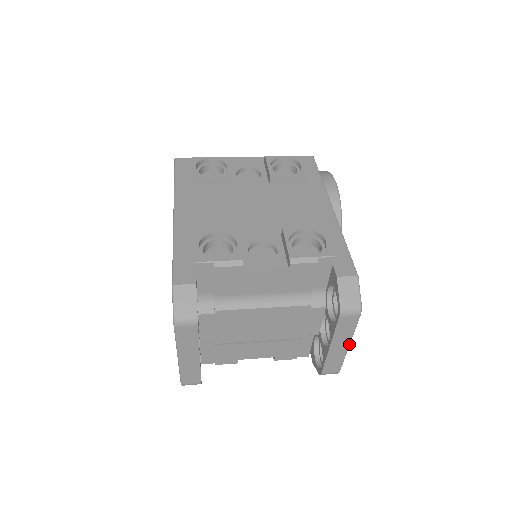
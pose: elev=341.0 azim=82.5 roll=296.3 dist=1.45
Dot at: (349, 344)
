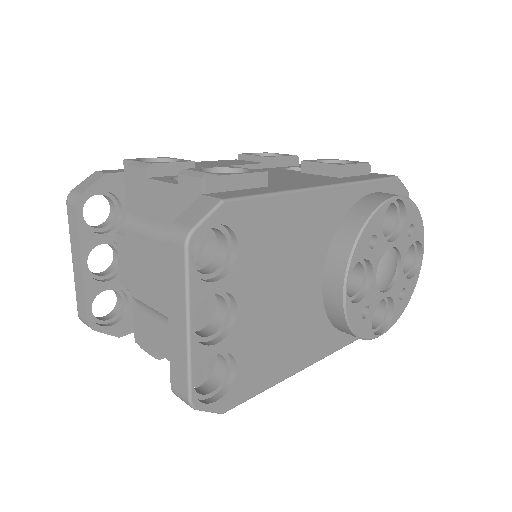
Dot at: (187, 323)
